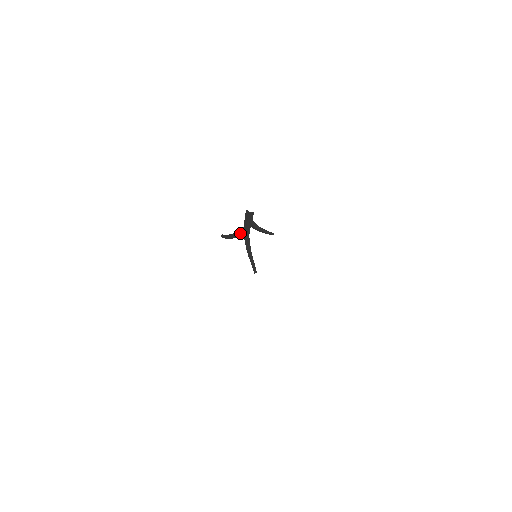
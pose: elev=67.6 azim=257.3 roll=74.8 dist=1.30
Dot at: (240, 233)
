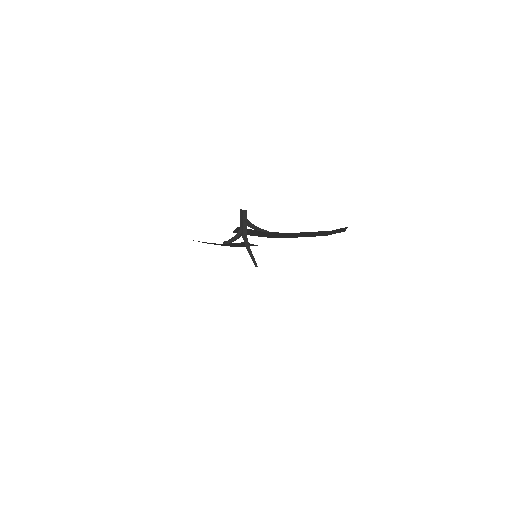
Dot at: (238, 233)
